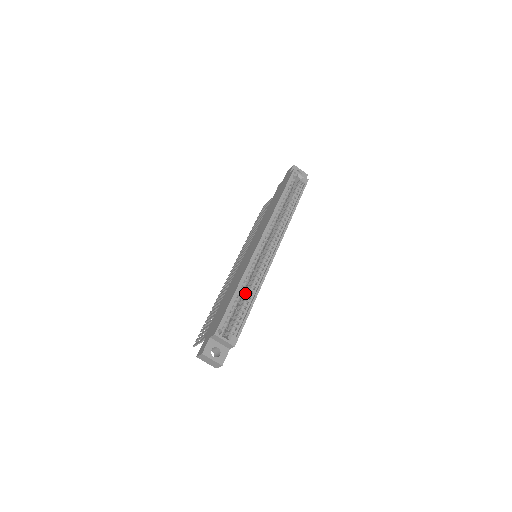
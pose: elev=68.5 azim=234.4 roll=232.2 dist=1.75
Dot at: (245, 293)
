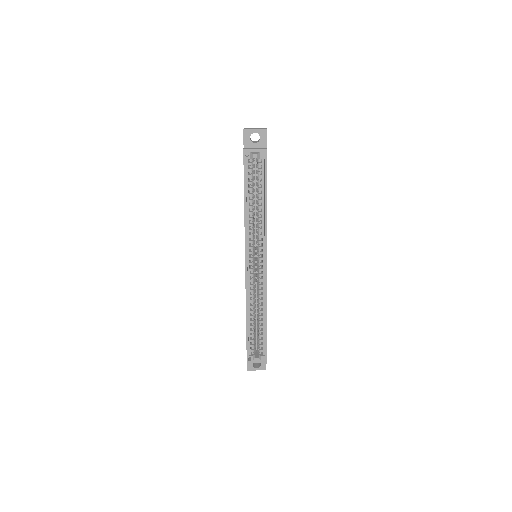
Dot at: occluded
